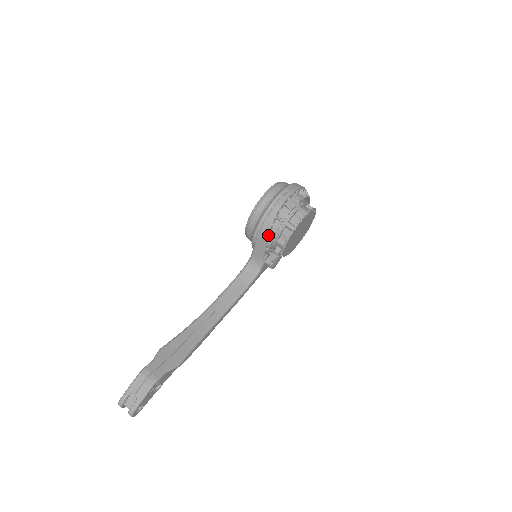
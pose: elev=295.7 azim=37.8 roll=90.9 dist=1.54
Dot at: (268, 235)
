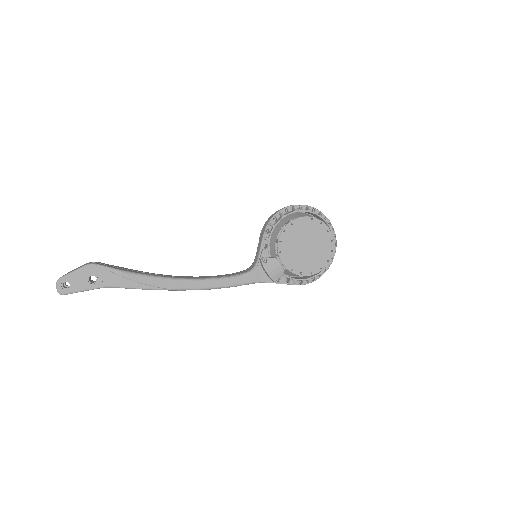
Dot at: (267, 226)
